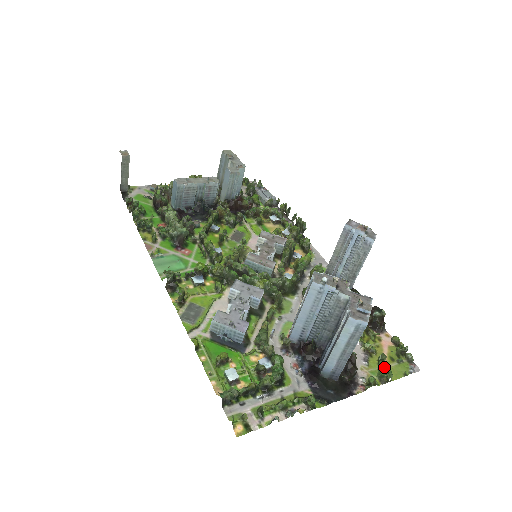
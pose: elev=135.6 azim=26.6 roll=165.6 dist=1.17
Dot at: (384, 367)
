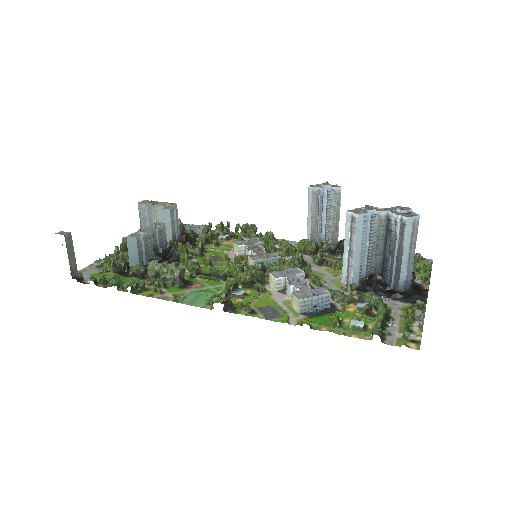
Dot at: (416, 269)
